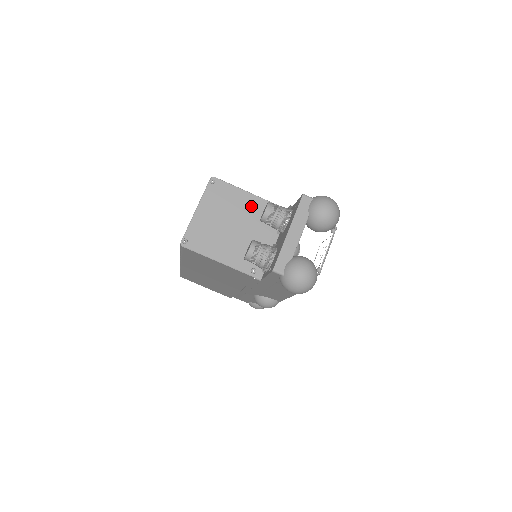
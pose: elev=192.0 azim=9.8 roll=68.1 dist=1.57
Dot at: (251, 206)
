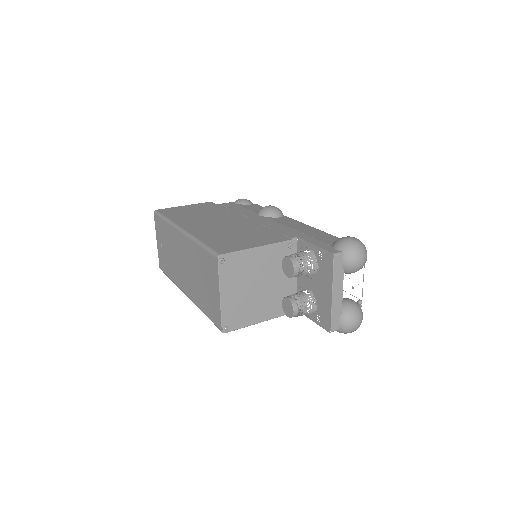
Dot at: (266, 258)
